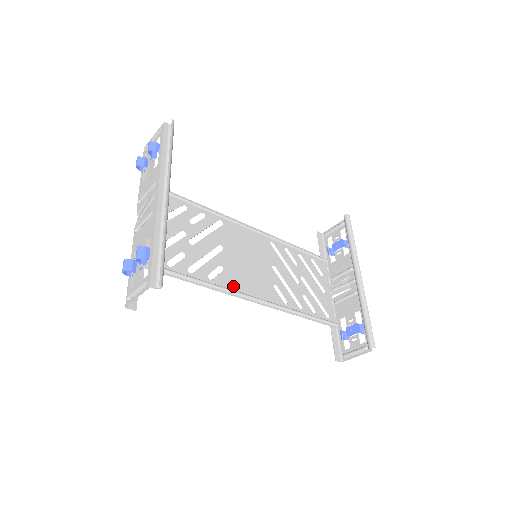
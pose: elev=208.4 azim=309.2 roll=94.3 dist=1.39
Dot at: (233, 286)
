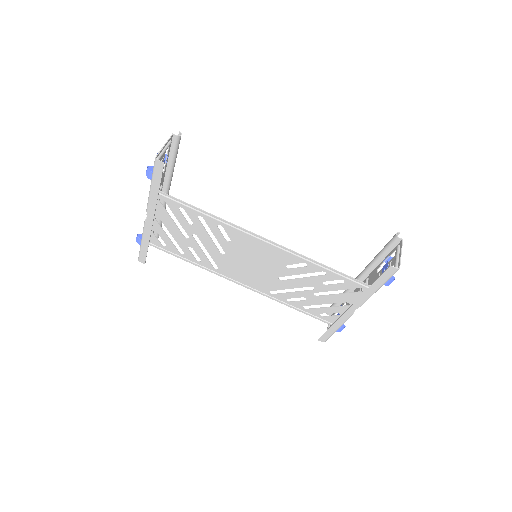
Dot at: (244, 236)
